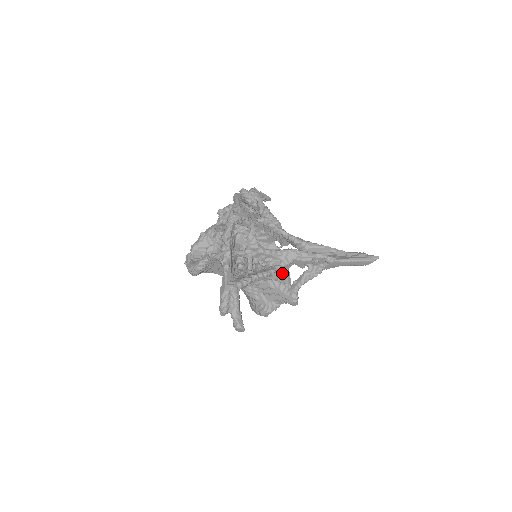
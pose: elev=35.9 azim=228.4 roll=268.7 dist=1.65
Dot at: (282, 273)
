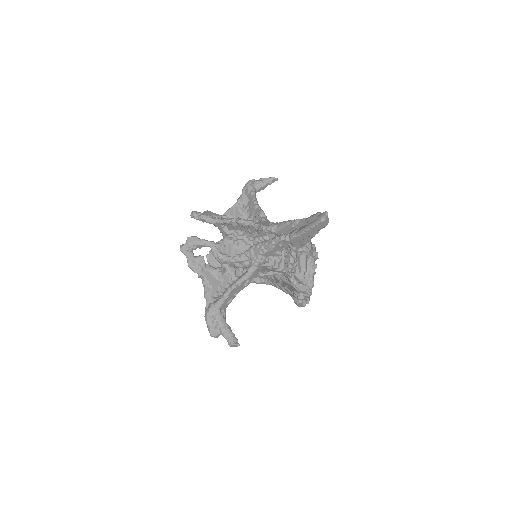
Dot at: occluded
